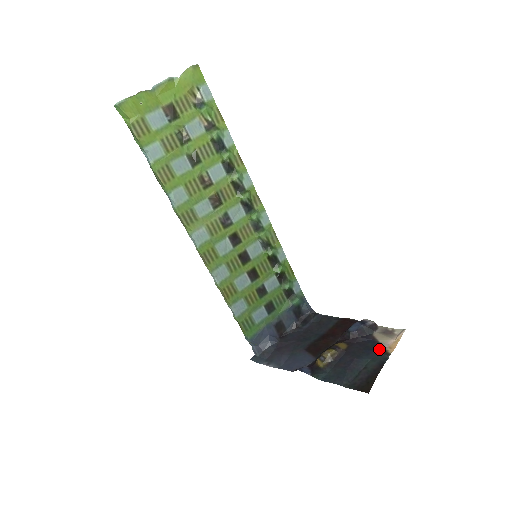
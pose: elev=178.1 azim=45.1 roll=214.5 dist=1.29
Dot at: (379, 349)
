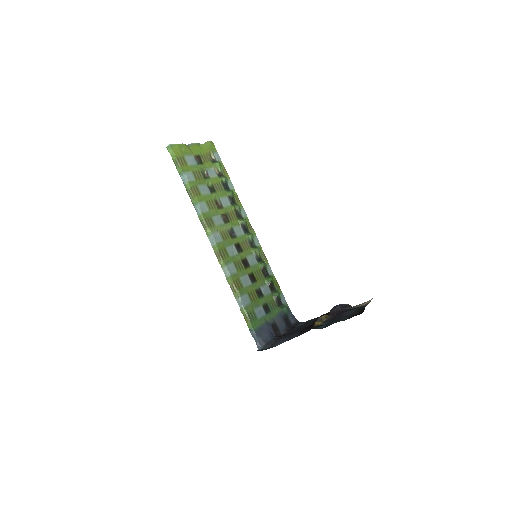
Dot at: occluded
